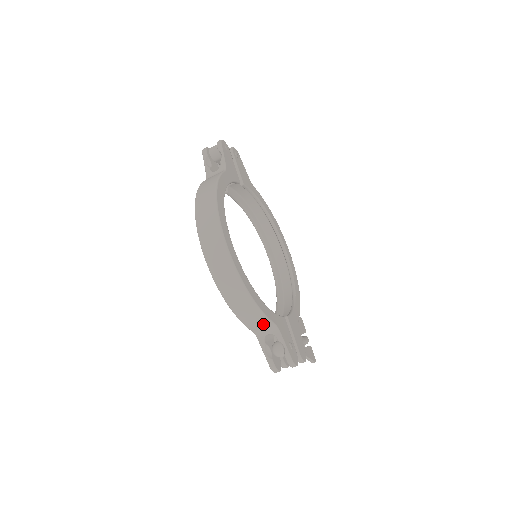
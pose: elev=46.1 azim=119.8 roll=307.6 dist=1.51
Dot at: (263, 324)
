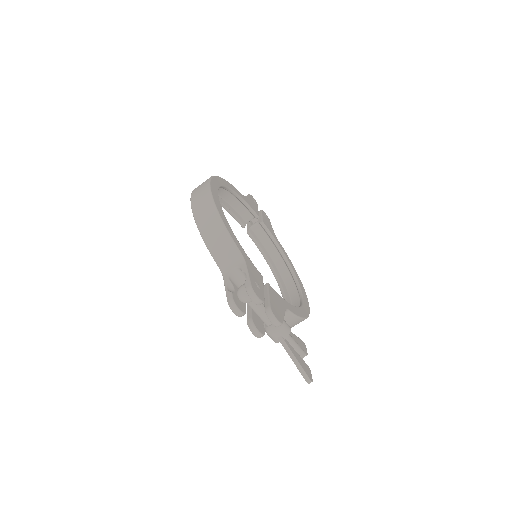
Dot at: (229, 251)
